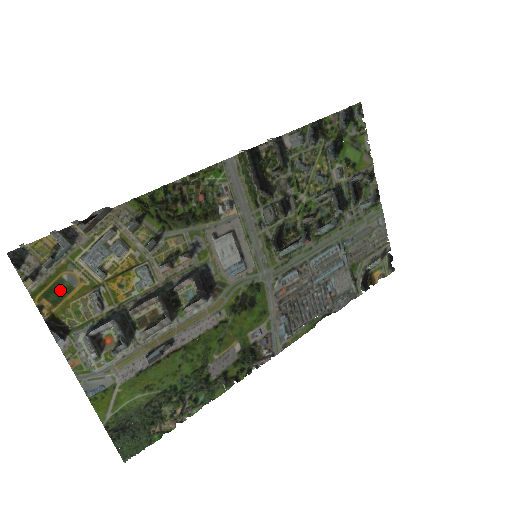
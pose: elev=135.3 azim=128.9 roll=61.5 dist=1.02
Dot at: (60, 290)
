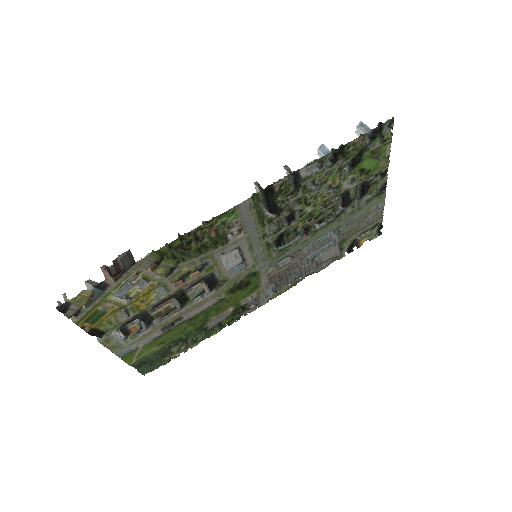
Dot at: (96, 316)
